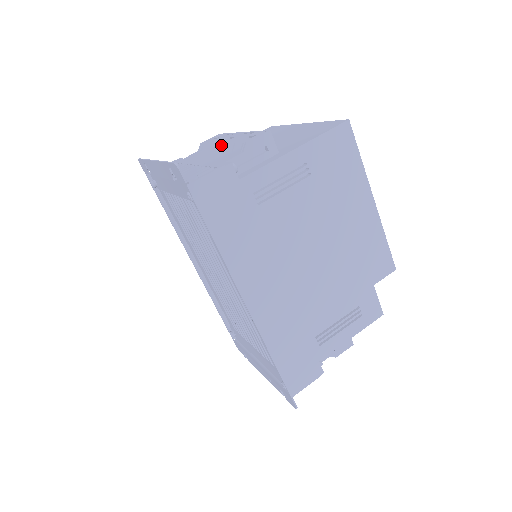
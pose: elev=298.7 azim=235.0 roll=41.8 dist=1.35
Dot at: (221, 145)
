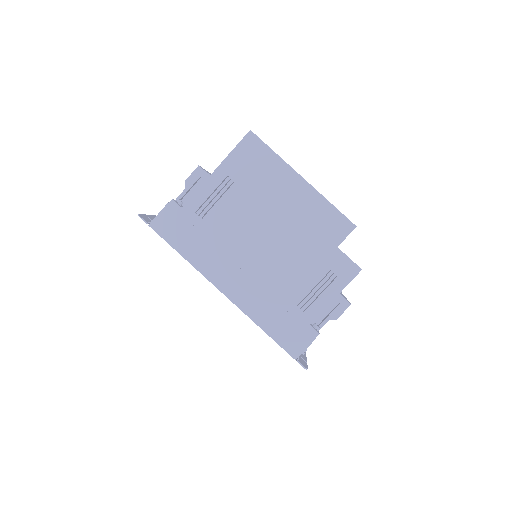
Dot at: occluded
